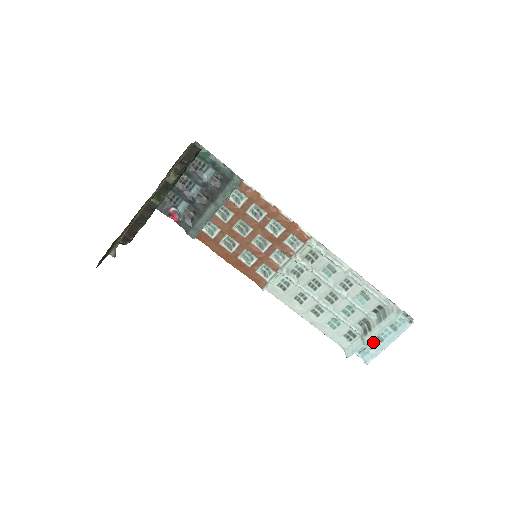
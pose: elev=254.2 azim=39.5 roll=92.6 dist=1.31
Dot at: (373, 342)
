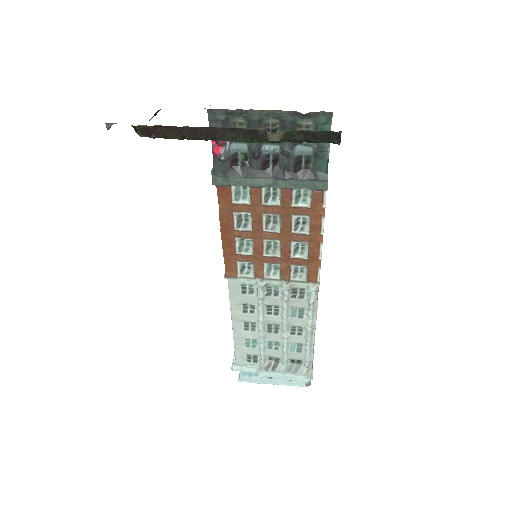
Dot at: occluded
